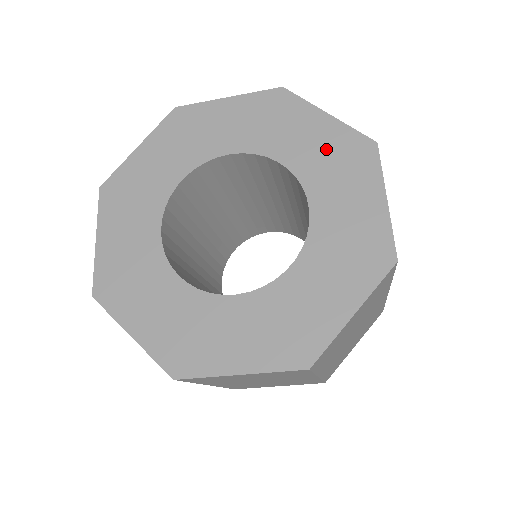
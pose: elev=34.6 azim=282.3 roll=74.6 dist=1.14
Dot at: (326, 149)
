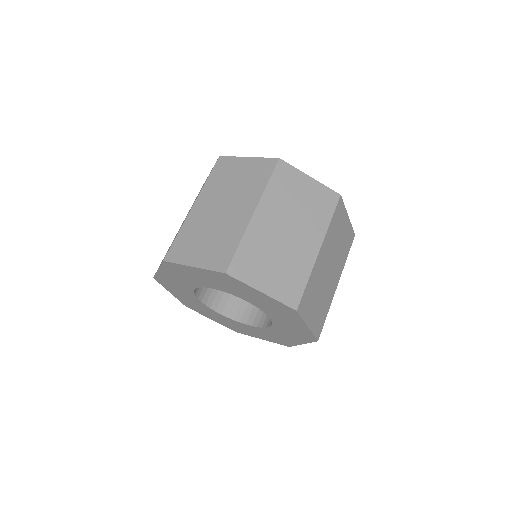
Dot at: occluded
